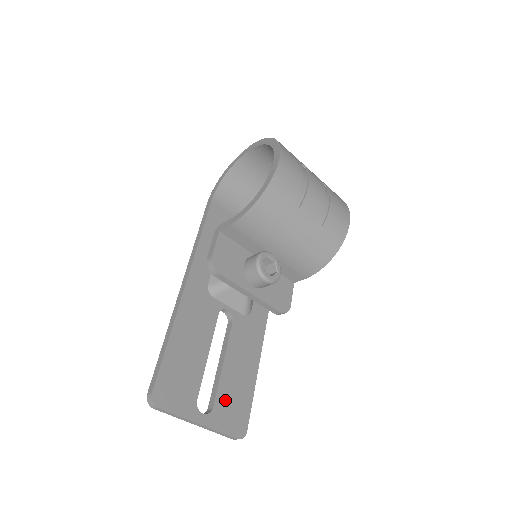
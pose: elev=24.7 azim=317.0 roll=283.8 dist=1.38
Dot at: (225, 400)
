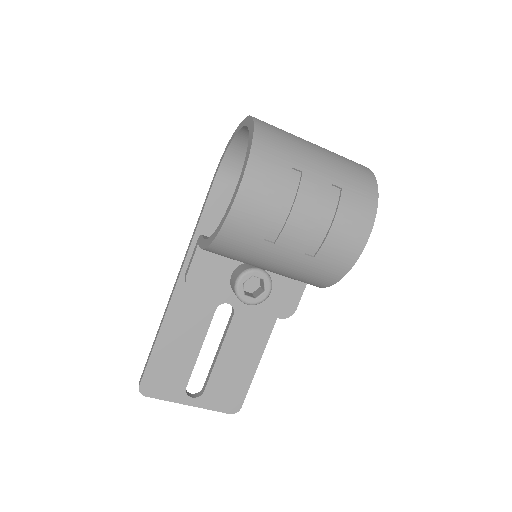
Dot at: (218, 385)
